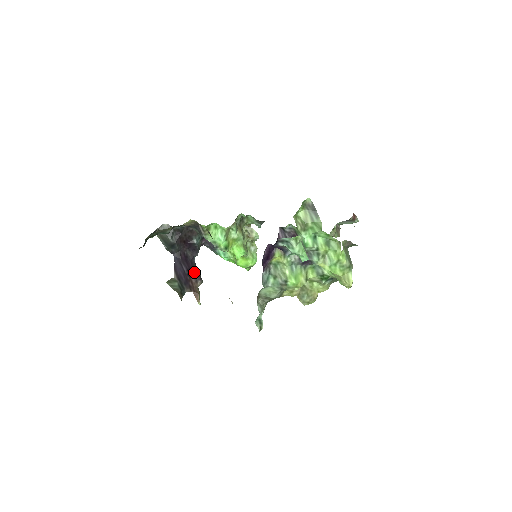
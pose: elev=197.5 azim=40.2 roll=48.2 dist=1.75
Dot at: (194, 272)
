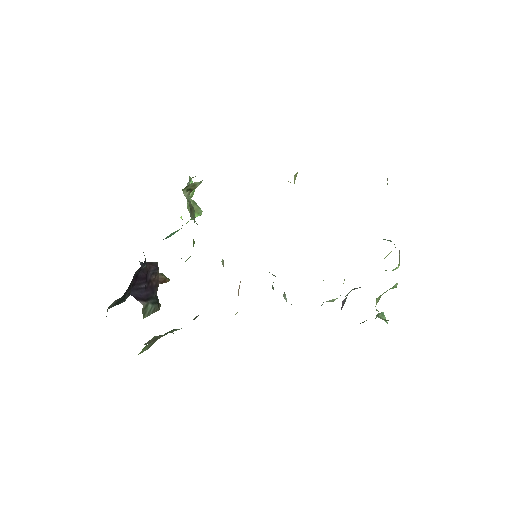
Dot at: (149, 272)
